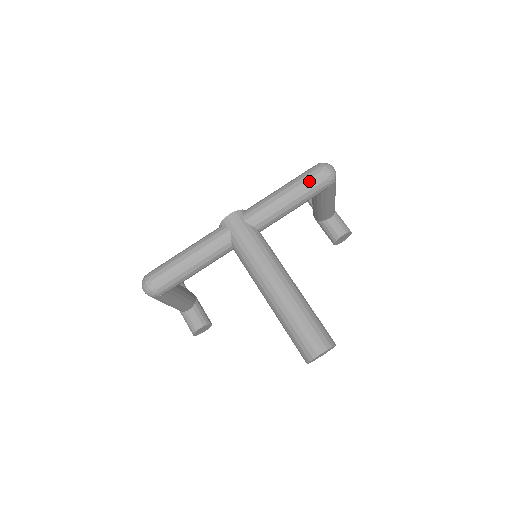
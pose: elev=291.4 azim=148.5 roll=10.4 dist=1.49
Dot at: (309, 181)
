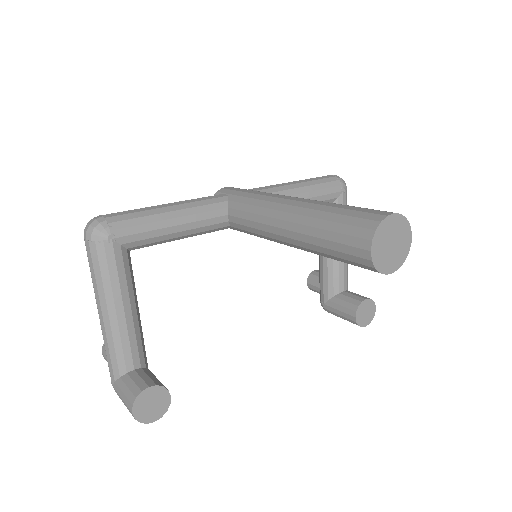
Dot at: (318, 178)
